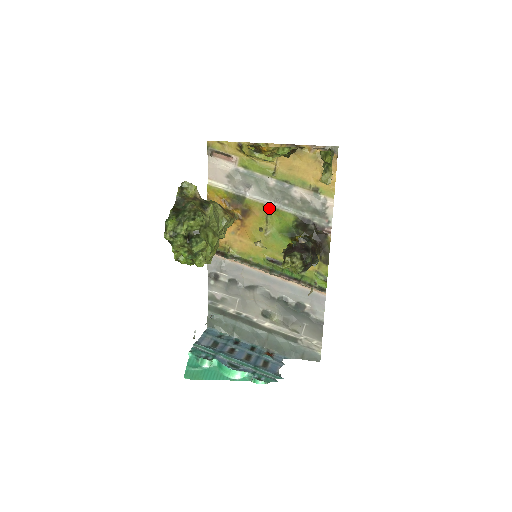
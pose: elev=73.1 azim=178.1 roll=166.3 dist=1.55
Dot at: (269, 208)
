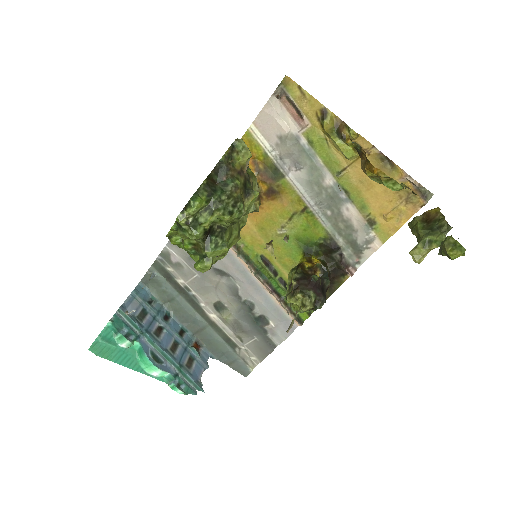
Dot at: (304, 206)
